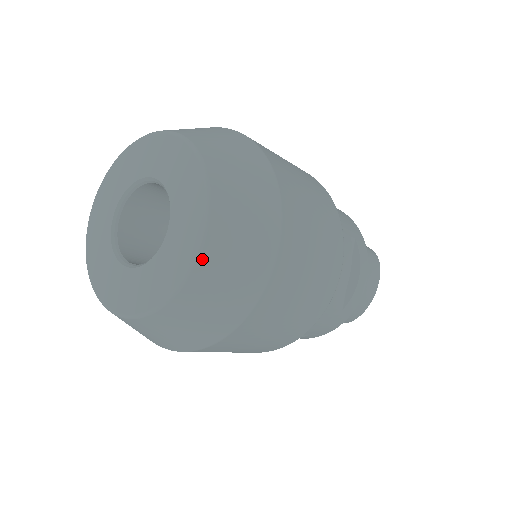
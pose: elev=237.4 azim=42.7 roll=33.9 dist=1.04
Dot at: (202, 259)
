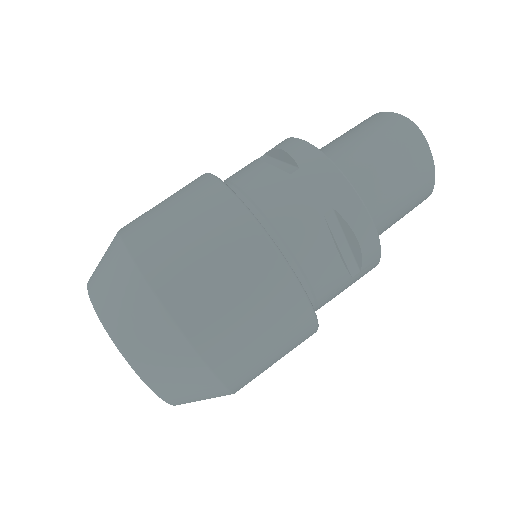
Dot at: (165, 398)
